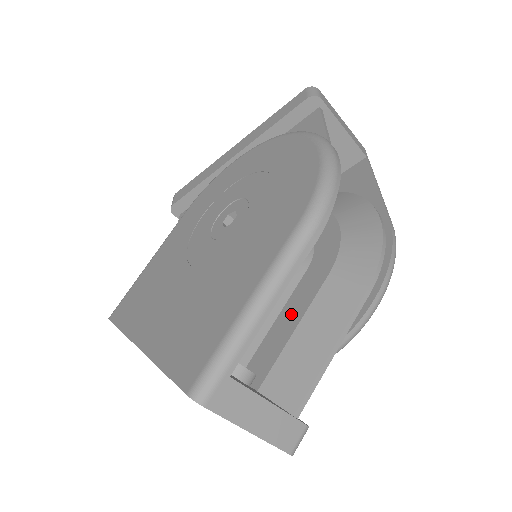
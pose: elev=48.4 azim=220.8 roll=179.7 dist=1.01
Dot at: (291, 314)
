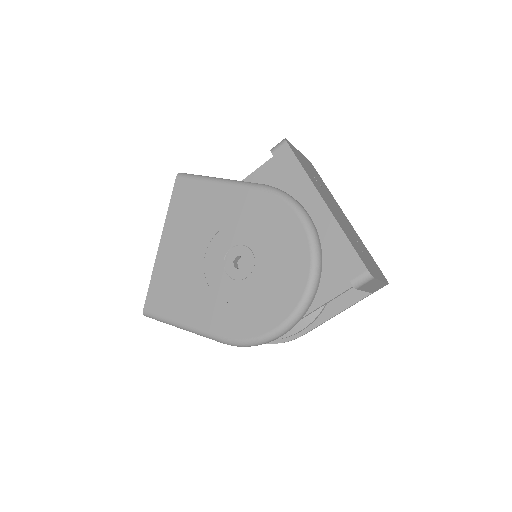
Dot at: occluded
